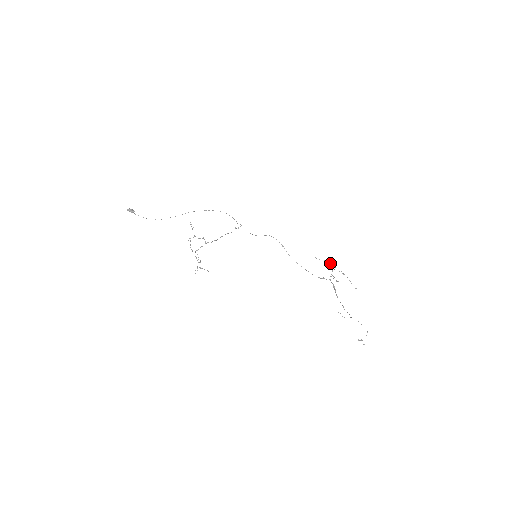
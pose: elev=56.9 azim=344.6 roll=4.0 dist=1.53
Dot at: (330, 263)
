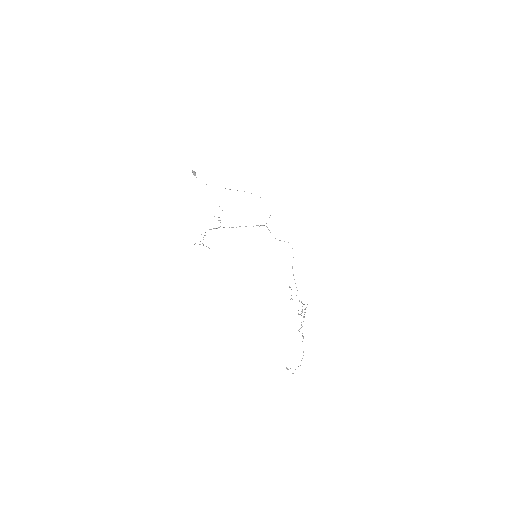
Dot at: occluded
